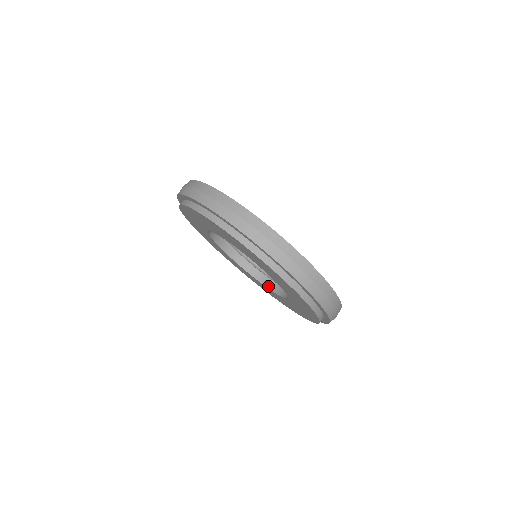
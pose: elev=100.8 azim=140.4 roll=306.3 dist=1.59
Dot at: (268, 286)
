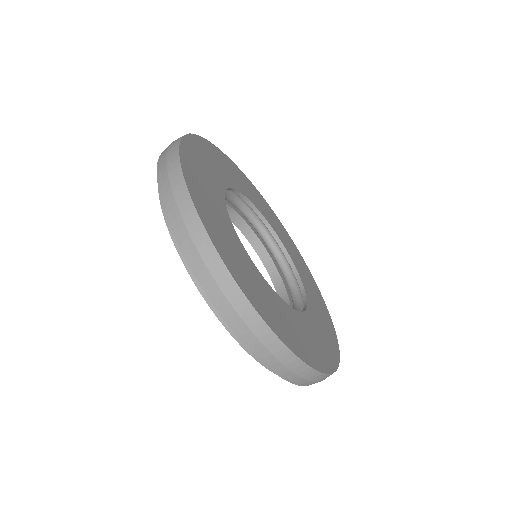
Dot at: (248, 238)
